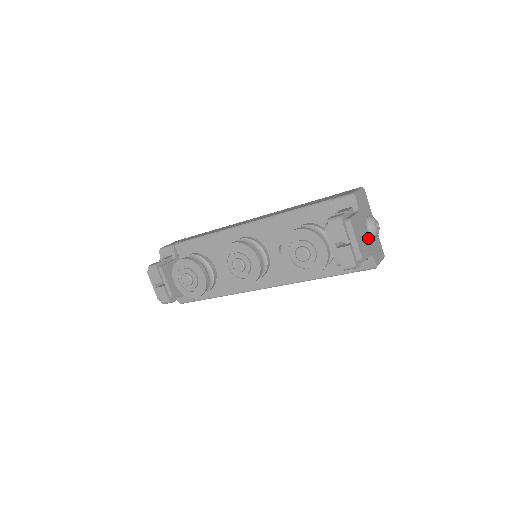
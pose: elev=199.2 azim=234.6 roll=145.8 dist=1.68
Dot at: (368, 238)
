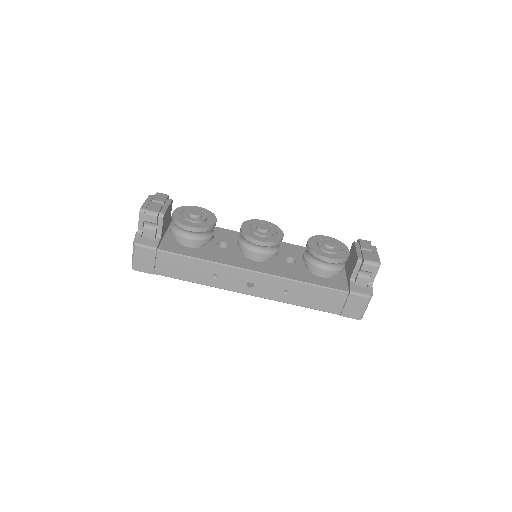
Dot at: occluded
